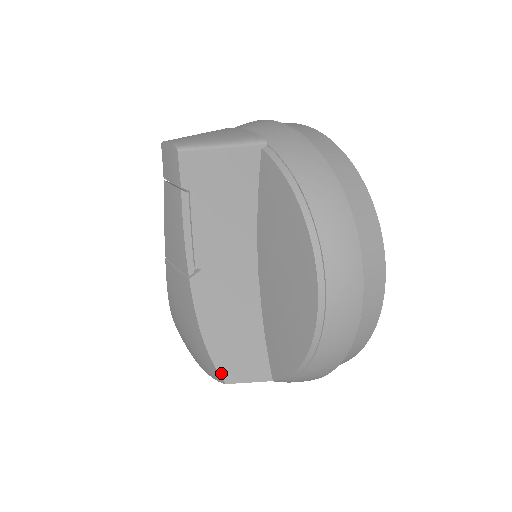
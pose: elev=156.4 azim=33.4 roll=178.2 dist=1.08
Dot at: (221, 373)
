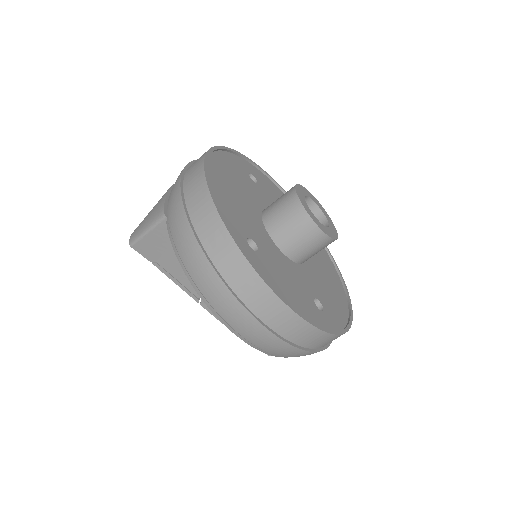
Dot at: occluded
